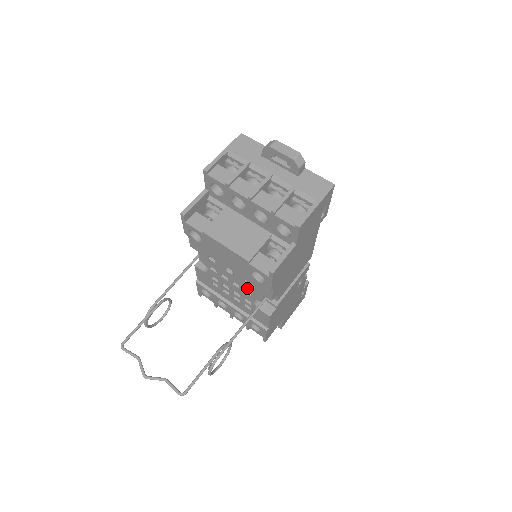
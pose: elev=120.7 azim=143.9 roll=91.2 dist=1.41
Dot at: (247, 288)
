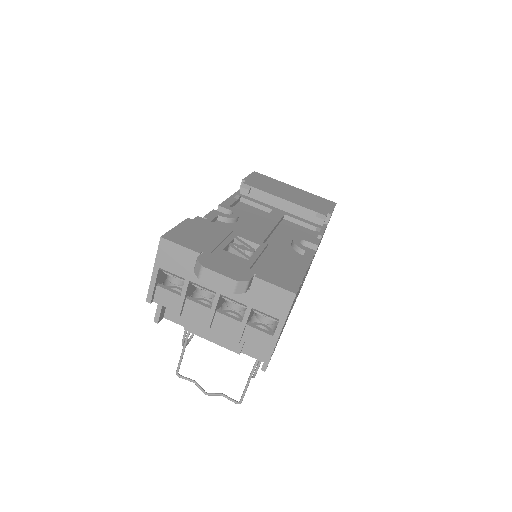
Dot at: occluded
